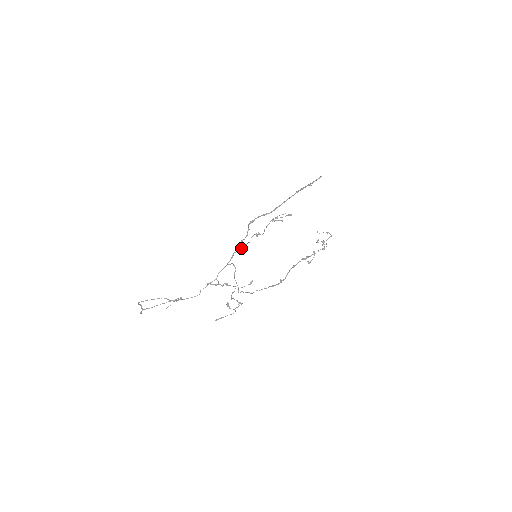
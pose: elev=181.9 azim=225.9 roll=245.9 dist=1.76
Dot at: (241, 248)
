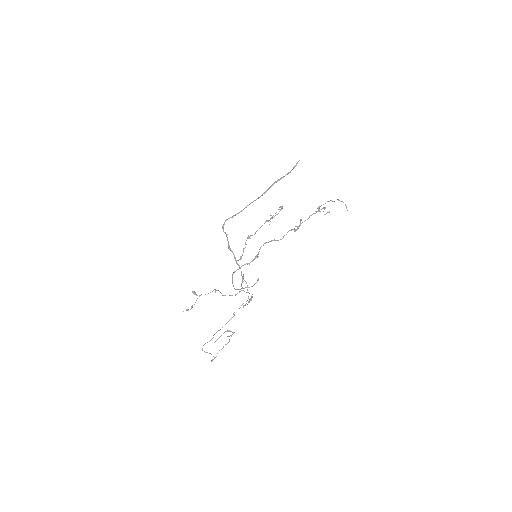
Dot at: (241, 257)
